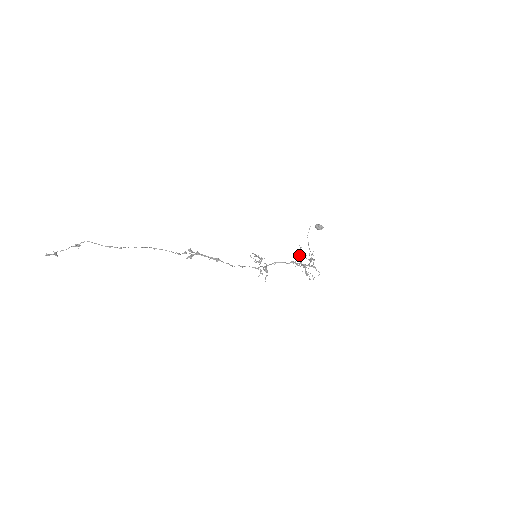
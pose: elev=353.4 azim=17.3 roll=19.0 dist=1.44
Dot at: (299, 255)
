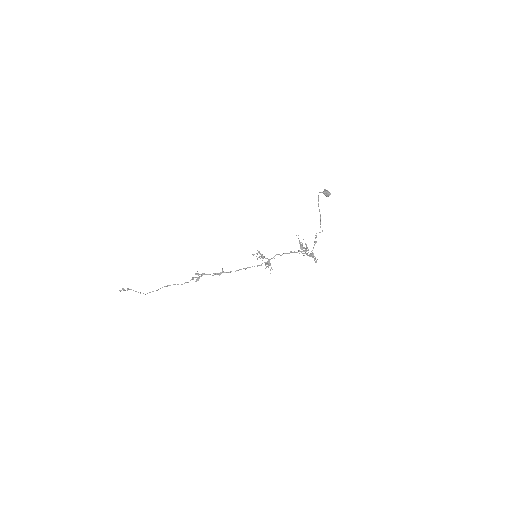
Dot at: occluded
